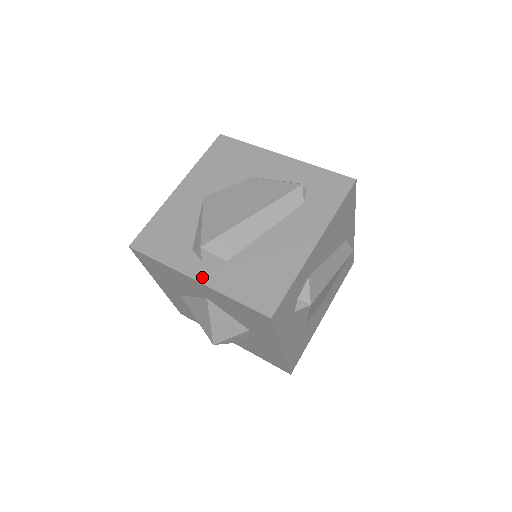
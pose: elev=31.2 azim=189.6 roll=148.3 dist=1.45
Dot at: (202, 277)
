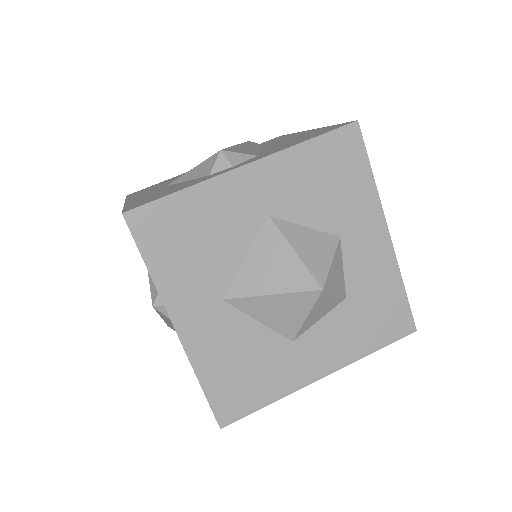
Dot at: (251, 161)
